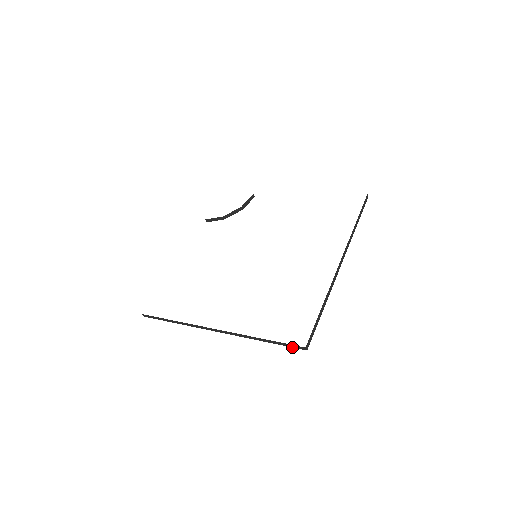
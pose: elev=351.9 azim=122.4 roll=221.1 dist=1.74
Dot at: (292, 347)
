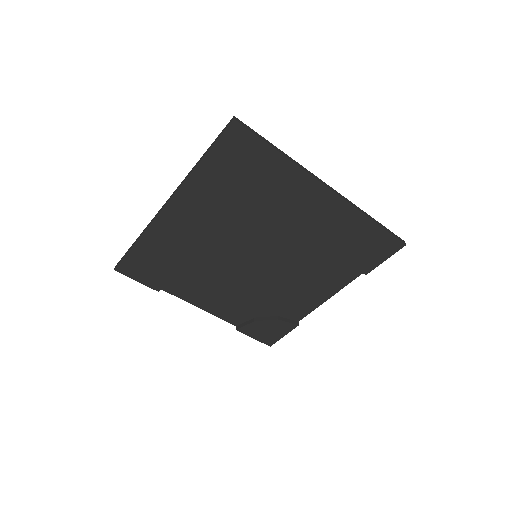
Dot at: (223, 133)
